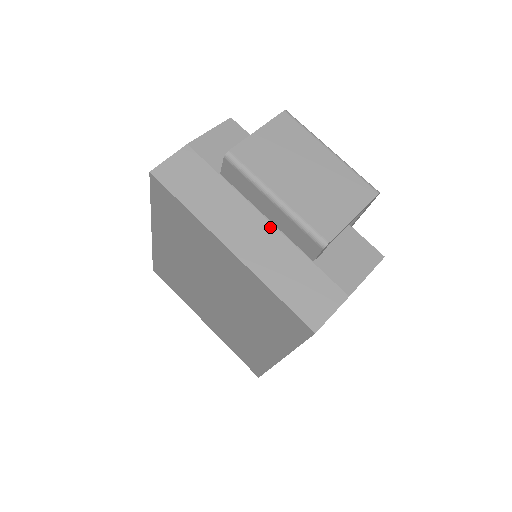
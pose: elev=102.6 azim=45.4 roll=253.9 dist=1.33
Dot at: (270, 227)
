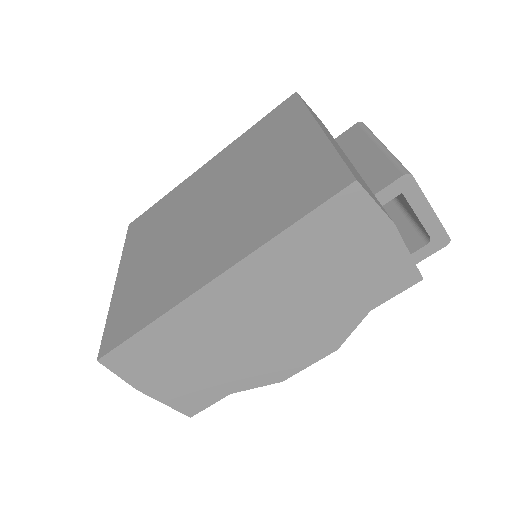
Dot at: (352, 164)
